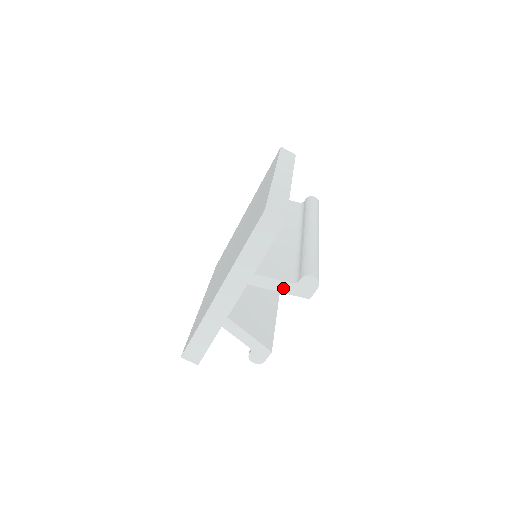
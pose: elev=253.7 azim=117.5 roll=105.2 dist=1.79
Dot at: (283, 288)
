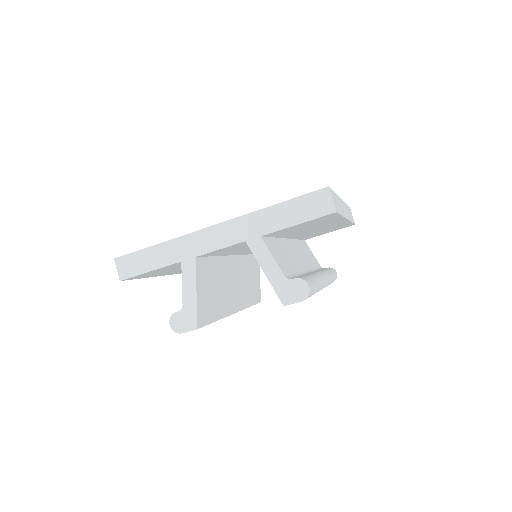
Dot at: (272, 273)
